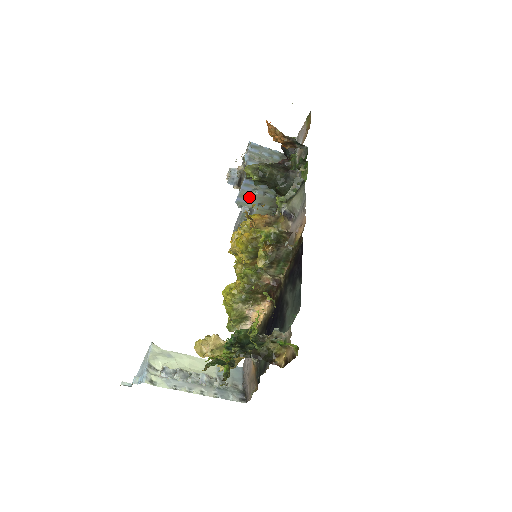
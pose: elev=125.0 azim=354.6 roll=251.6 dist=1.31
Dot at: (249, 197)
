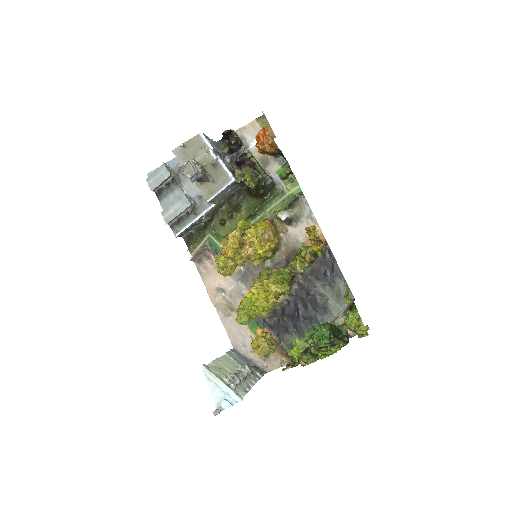
Dot at: (221, 196)
